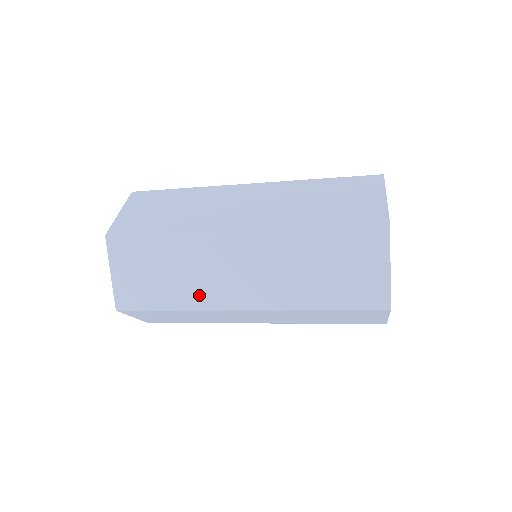
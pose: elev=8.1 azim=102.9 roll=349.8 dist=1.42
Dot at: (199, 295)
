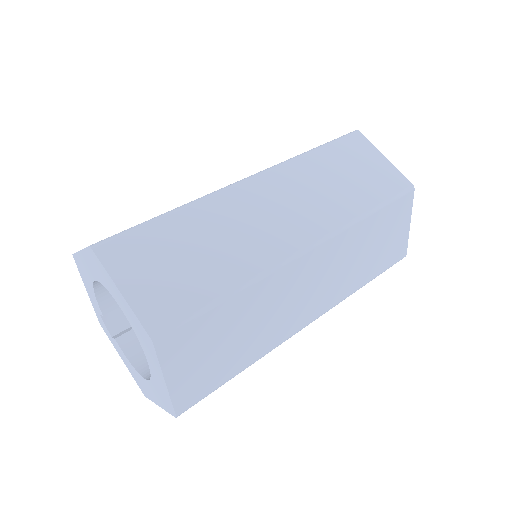
Dot at: (272, 337)
